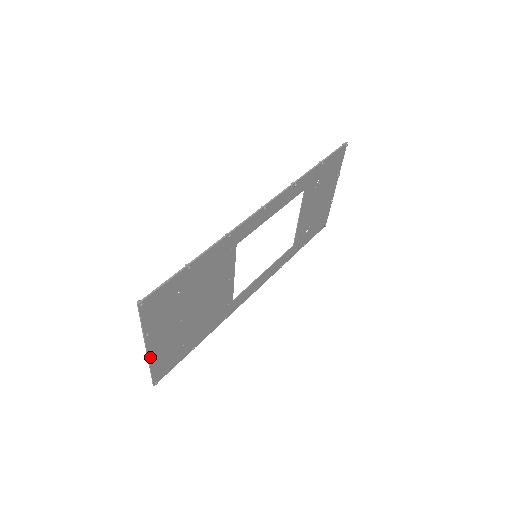
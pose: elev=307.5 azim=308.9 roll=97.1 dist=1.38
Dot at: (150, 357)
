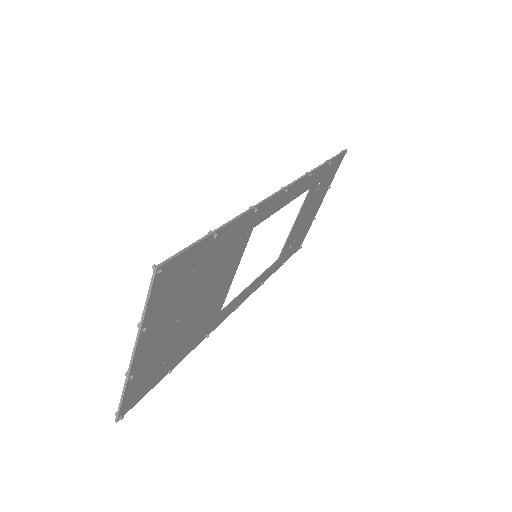
Dot at: (131, 370)
